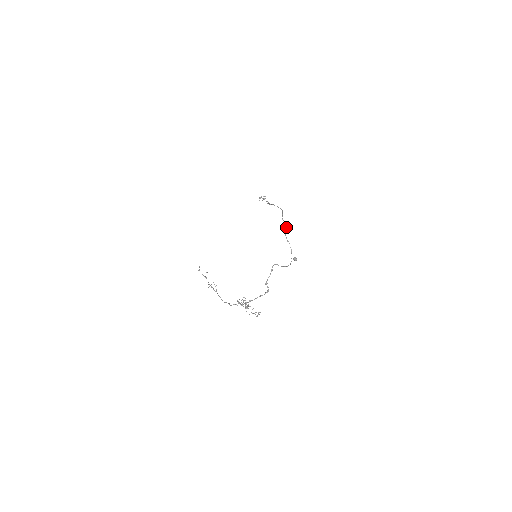
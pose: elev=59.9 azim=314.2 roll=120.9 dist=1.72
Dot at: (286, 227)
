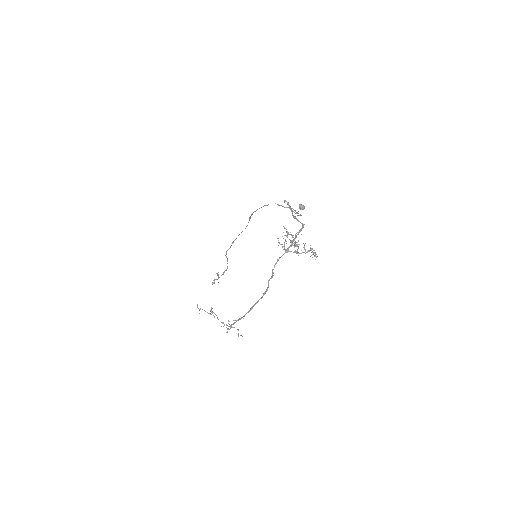
Dot at: (264, 205)
